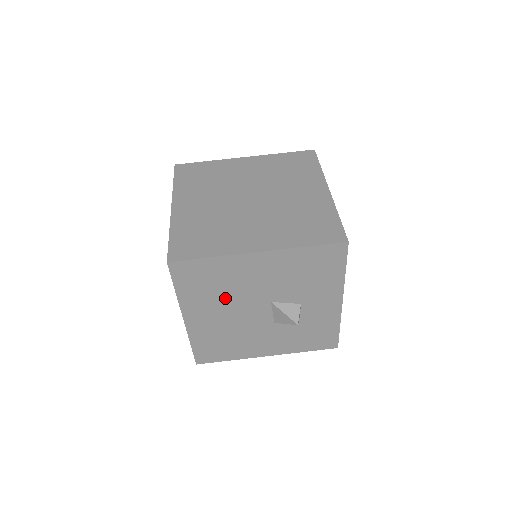
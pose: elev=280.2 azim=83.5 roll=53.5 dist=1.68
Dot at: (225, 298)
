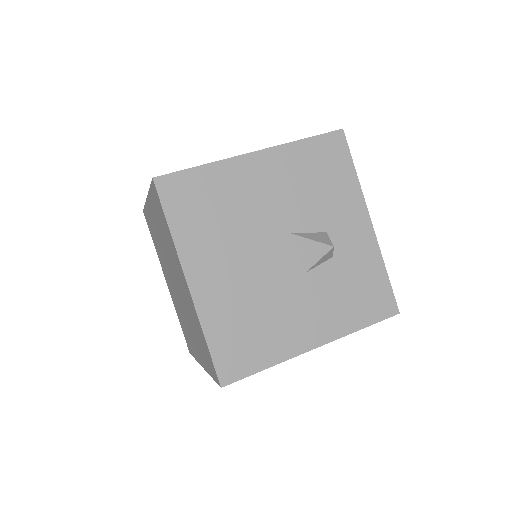
Dot at: (233, 233)
